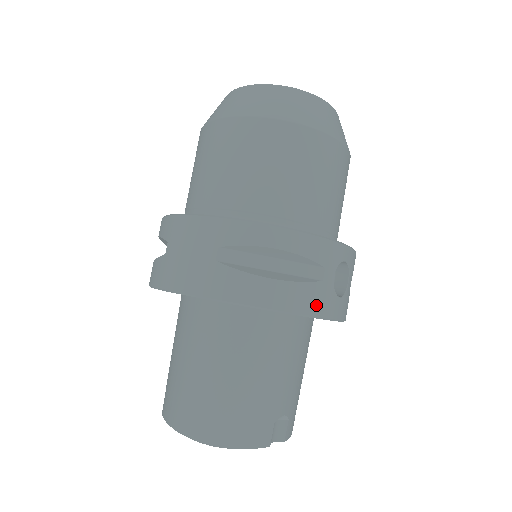
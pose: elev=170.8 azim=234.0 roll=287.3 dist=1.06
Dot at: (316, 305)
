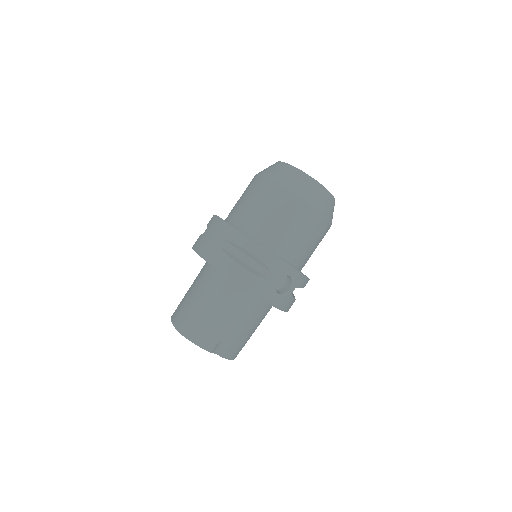
Dot at: (259, 289)
